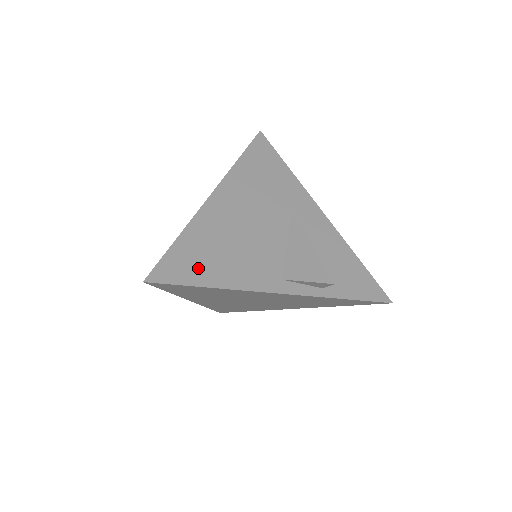
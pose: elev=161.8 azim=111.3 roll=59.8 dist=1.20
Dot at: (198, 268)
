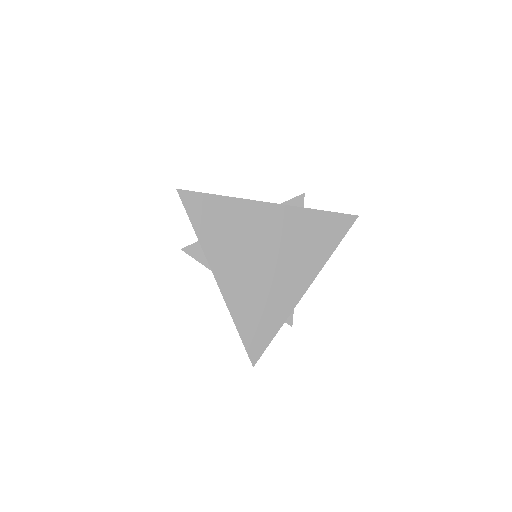
Dot at: occluded
